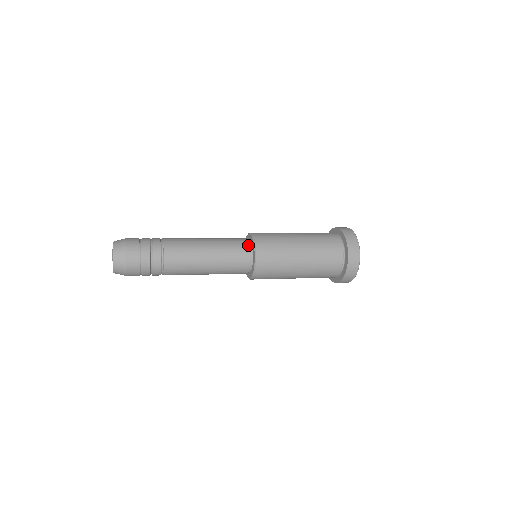
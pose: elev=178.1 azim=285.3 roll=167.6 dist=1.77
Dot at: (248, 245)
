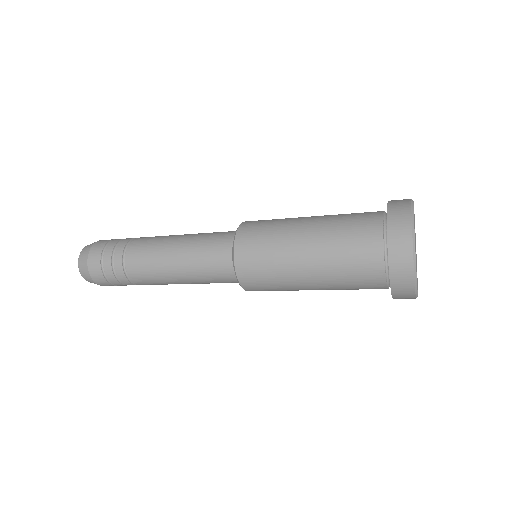
Dot at: (234, 232)
